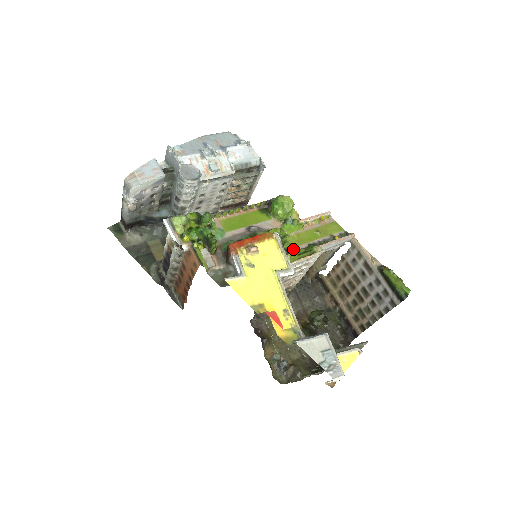
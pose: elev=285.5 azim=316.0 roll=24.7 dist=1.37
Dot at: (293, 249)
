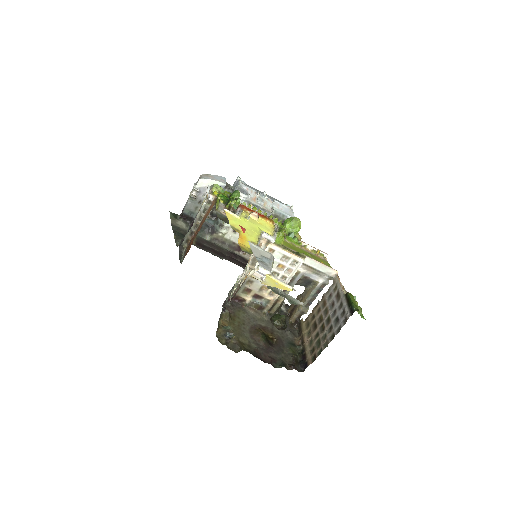
Dot at: occluded
